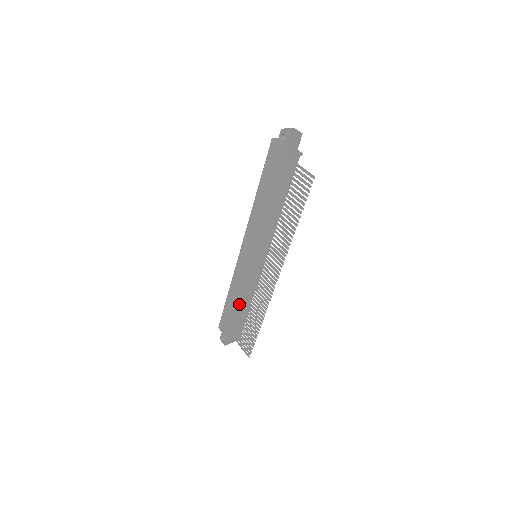
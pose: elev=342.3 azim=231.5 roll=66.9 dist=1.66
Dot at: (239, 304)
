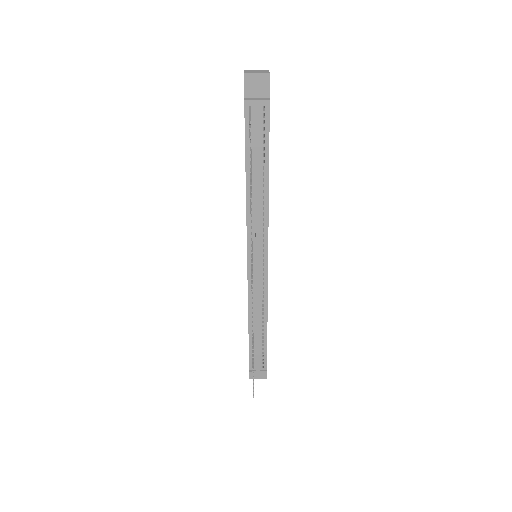
Dot at: (248, 321)
